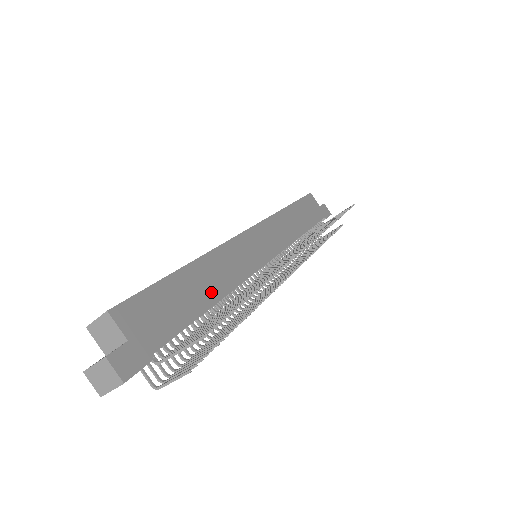
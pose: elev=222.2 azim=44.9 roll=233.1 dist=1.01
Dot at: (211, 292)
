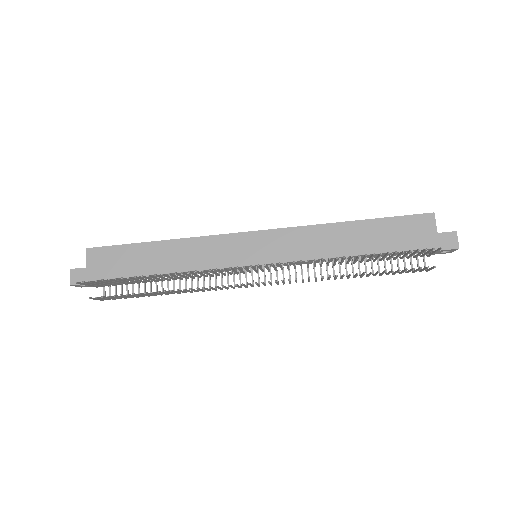
Dot at: (165, 265)
